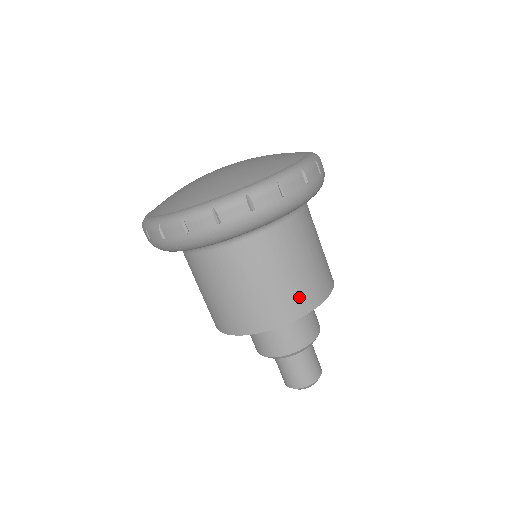
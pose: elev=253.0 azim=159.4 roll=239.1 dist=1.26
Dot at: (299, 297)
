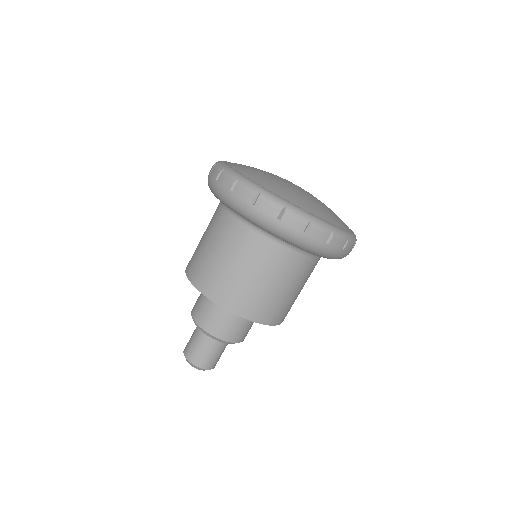
Dot at: (249, 302)
